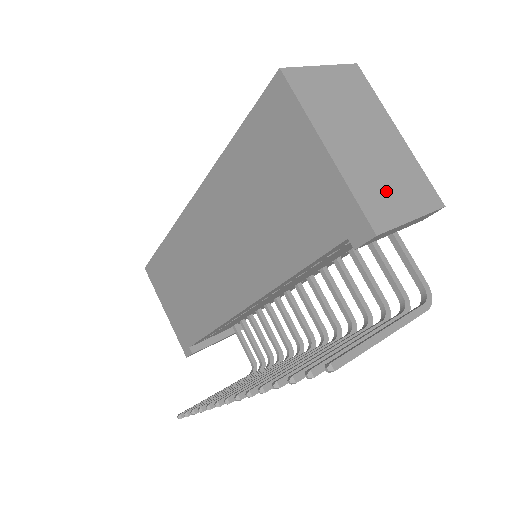
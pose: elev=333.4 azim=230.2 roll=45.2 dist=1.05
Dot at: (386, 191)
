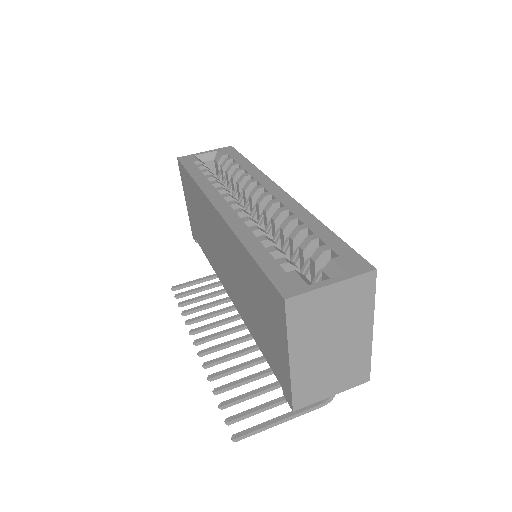
Dot at: (323, 381)
